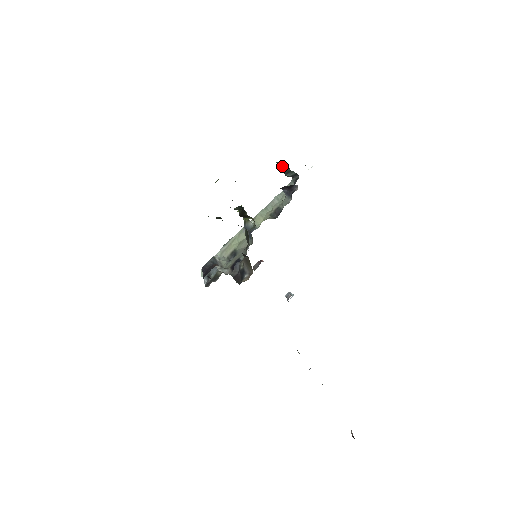
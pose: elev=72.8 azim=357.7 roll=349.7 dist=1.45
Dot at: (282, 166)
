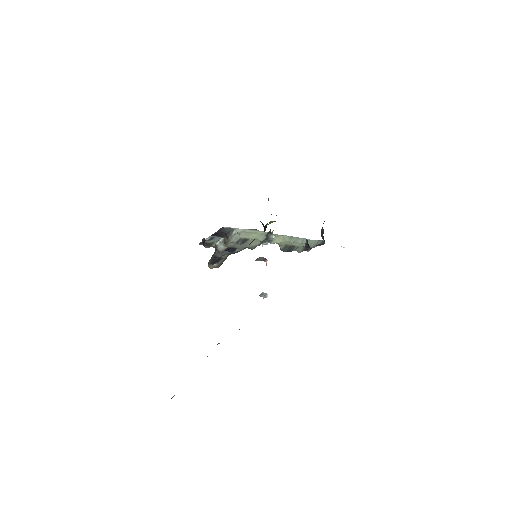
Dot at: occluded
